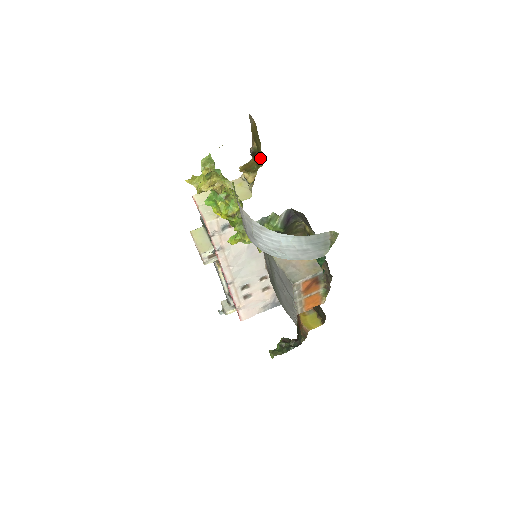
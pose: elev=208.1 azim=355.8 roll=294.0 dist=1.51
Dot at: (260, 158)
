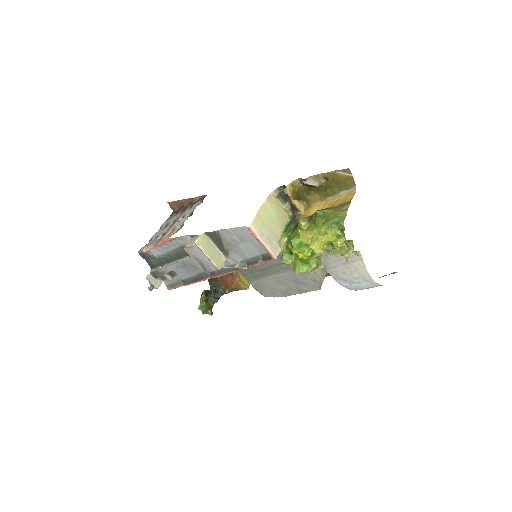
Dot at: (319, 192)
